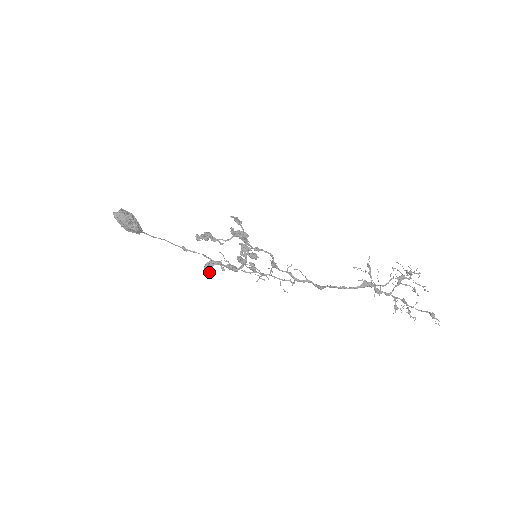
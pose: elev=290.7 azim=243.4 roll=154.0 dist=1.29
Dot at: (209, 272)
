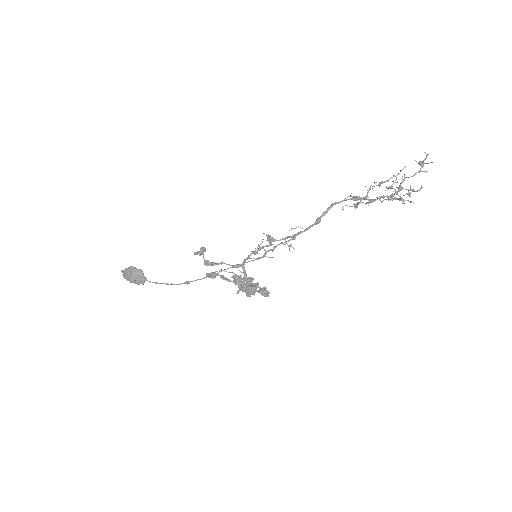
Dot at: (211, 277)
